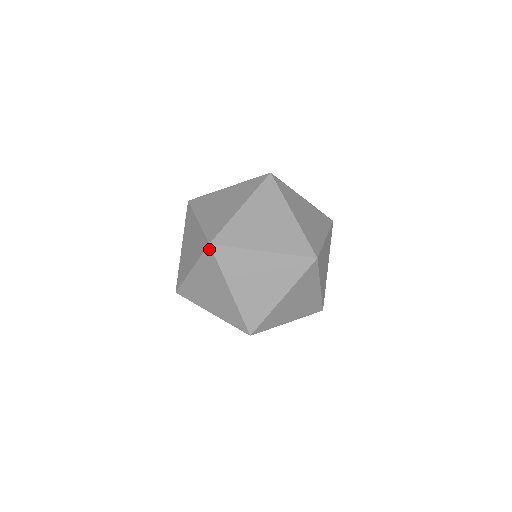
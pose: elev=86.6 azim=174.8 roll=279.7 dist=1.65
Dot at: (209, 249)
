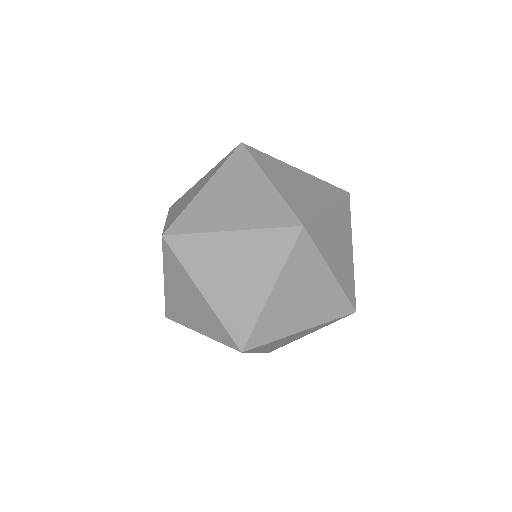
Dot at: (239, 351)
